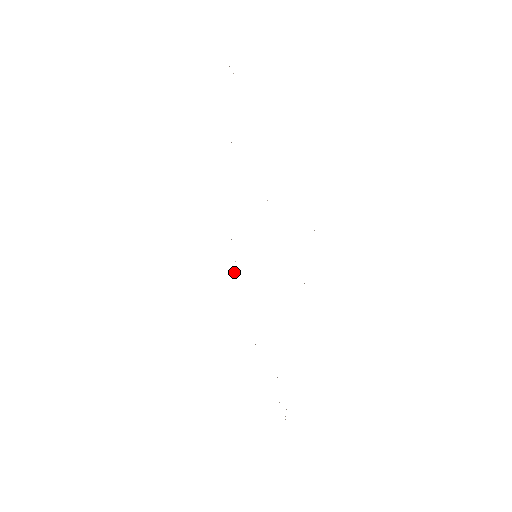
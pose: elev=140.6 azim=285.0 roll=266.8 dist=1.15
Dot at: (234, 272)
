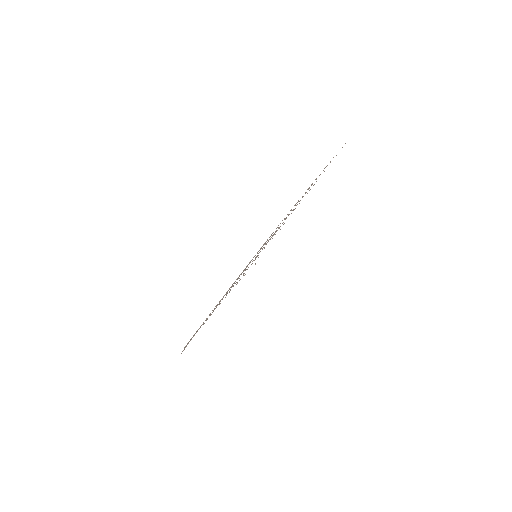
Dot at: occluded
